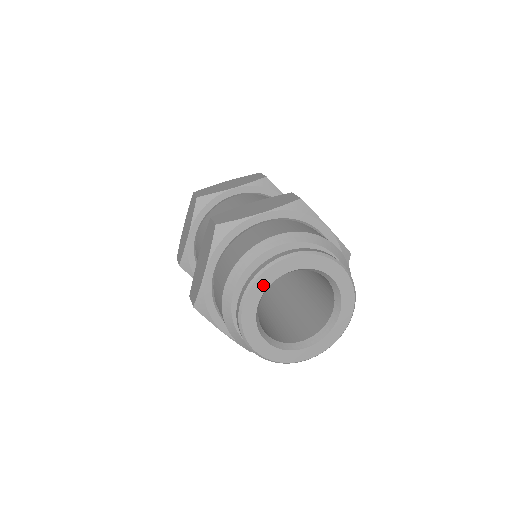
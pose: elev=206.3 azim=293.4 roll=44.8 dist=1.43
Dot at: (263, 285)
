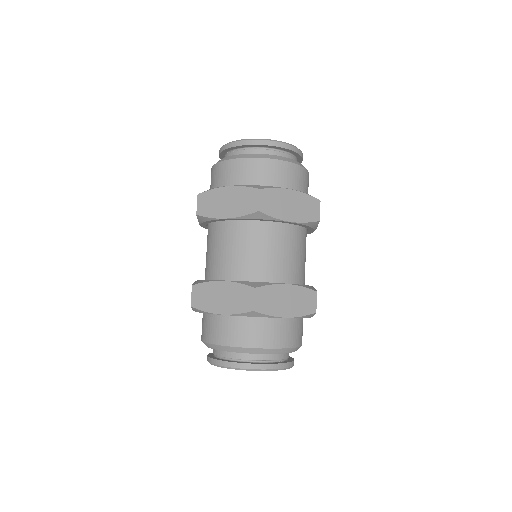
Dot at: occluded
